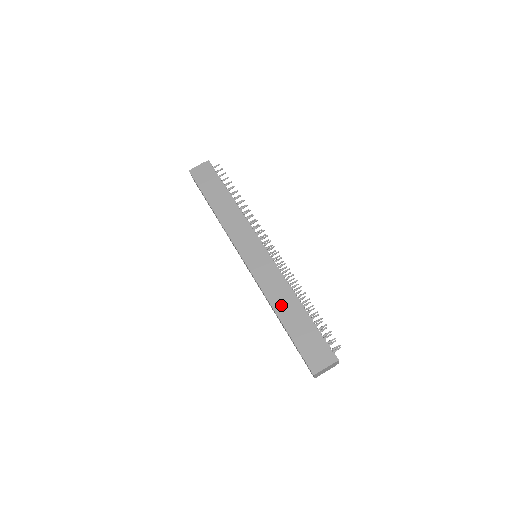
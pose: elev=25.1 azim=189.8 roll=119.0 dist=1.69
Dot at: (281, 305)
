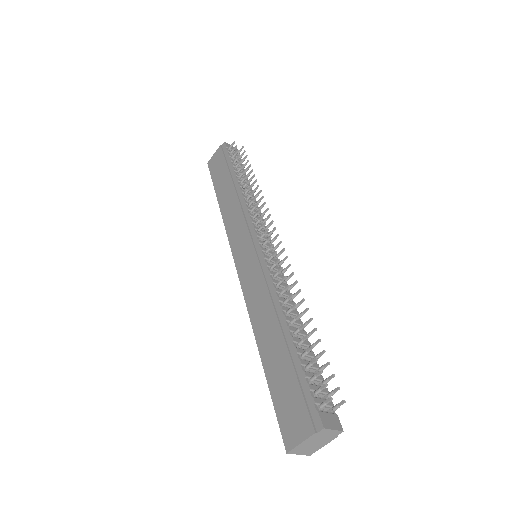
Dot at: (263, 329)
